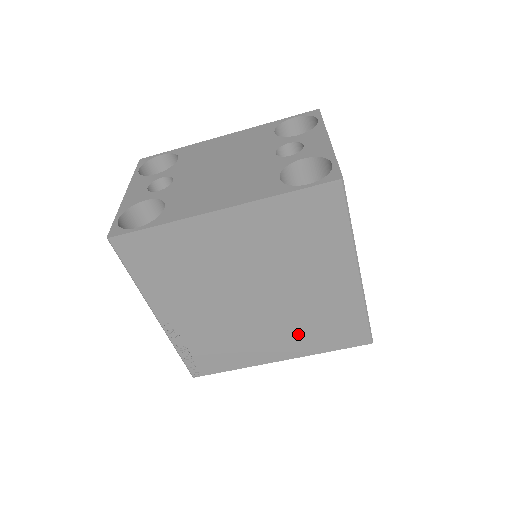
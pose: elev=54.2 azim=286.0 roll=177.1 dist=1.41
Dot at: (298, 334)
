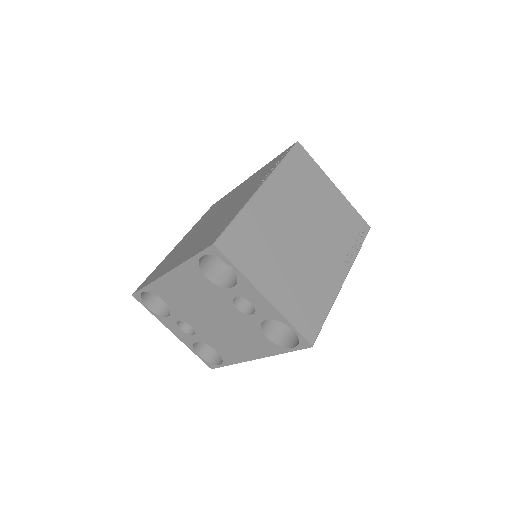
Dot at: occluded
